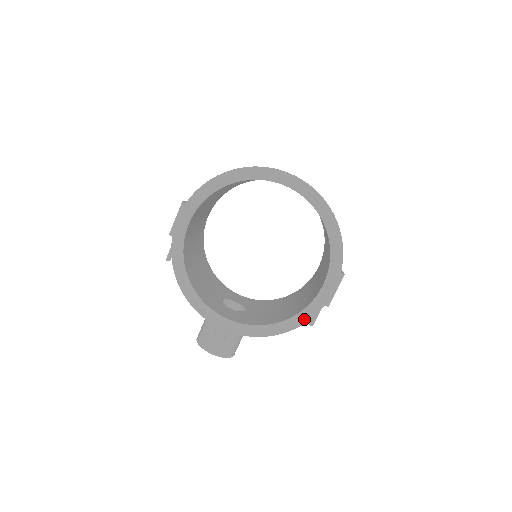
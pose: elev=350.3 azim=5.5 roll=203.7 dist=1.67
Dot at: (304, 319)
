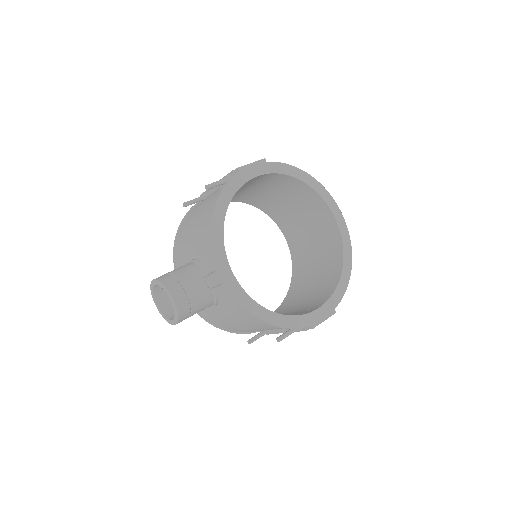
Dot at: (290, 324)
